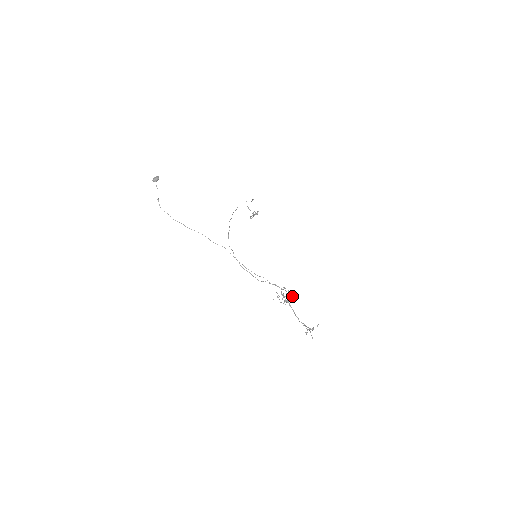
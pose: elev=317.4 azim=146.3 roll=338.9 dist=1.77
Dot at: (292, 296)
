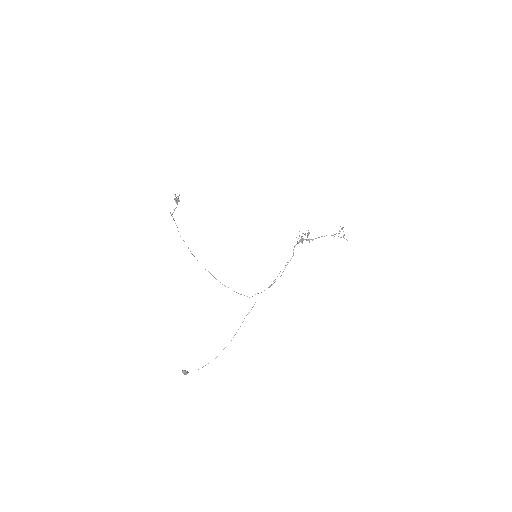
Dot at: occluded
